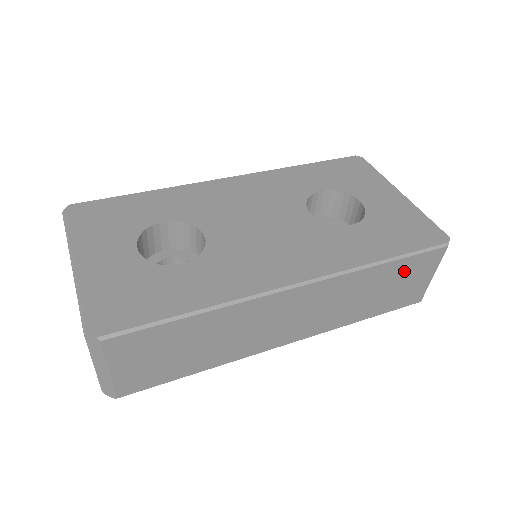
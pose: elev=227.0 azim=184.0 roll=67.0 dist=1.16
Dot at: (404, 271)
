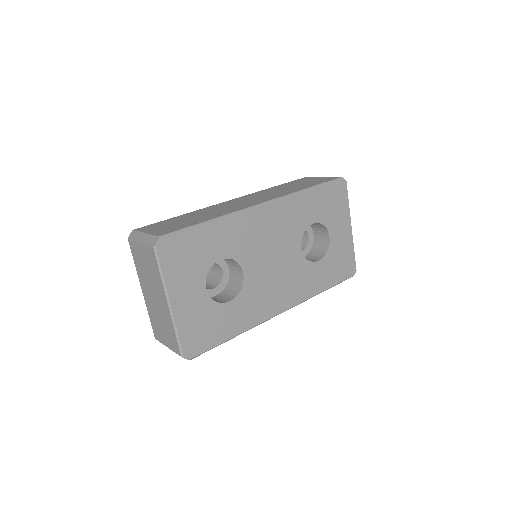
Dot at: occluded
